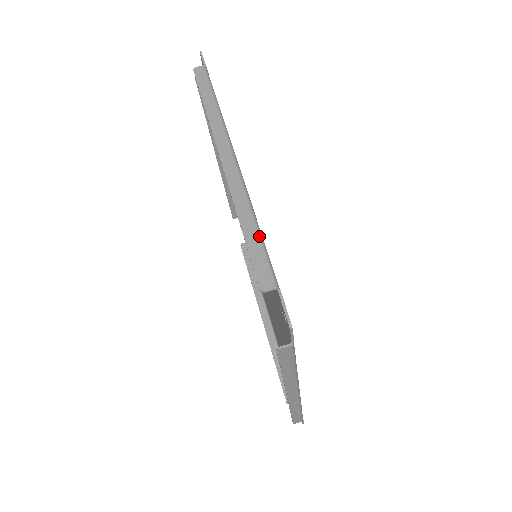
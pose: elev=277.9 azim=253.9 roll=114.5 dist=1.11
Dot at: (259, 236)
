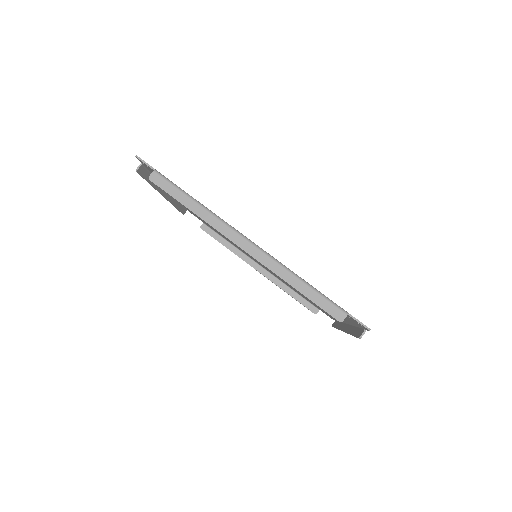
Dot at: (312, 289)
